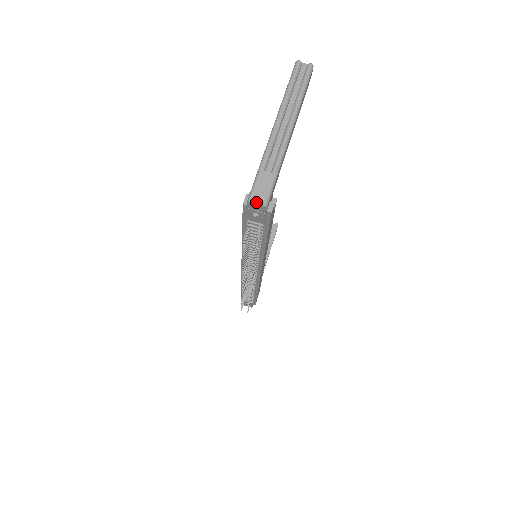
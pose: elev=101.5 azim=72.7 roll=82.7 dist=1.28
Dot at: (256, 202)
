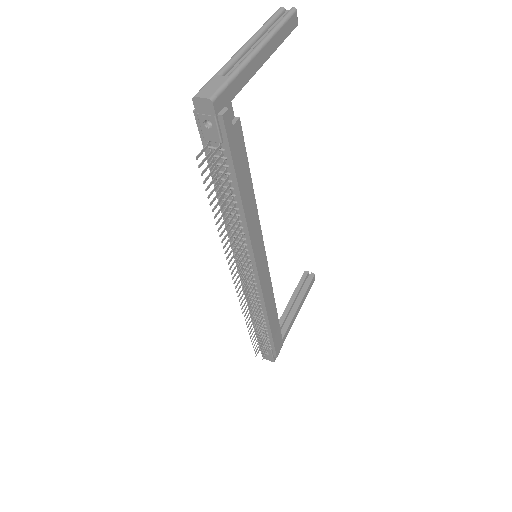
Dot at: (201, 96)
